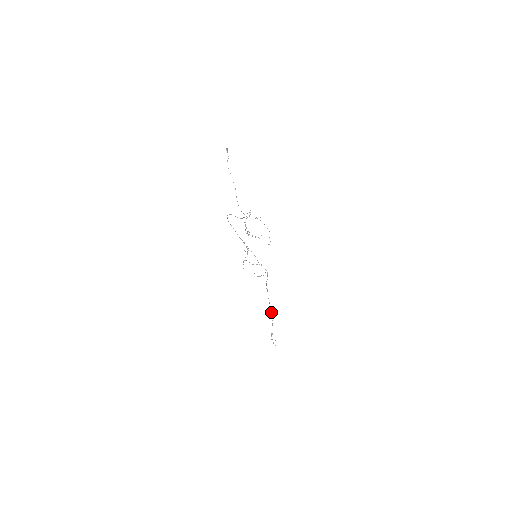
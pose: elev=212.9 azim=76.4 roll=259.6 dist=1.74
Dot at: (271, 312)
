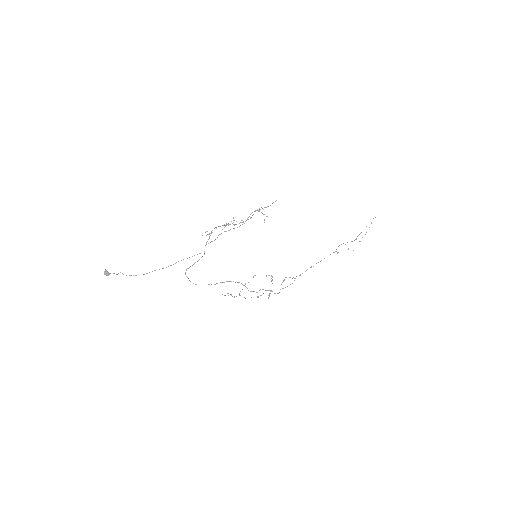
Dot at: (324, 258)
